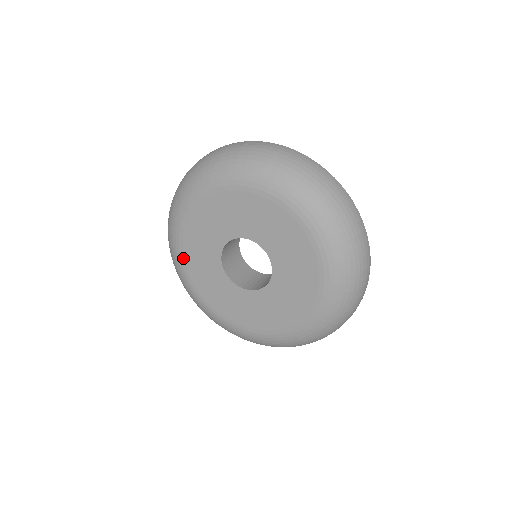
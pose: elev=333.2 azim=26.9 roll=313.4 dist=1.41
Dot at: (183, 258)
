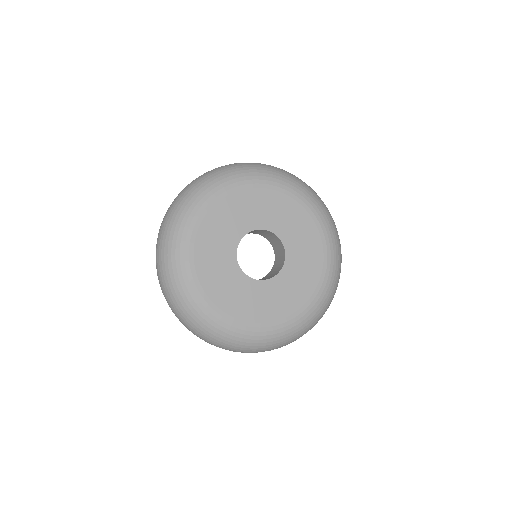
Dot at: (220, 311)
